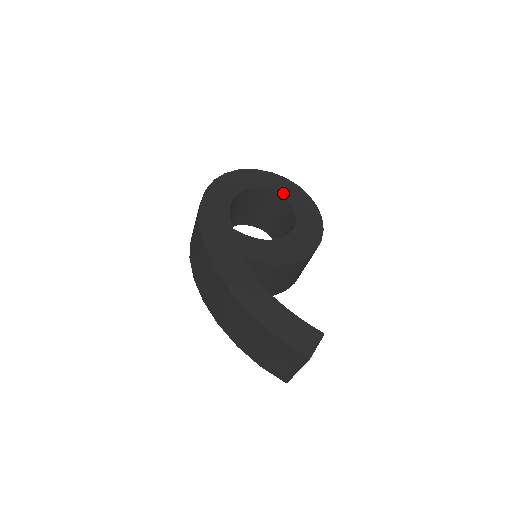
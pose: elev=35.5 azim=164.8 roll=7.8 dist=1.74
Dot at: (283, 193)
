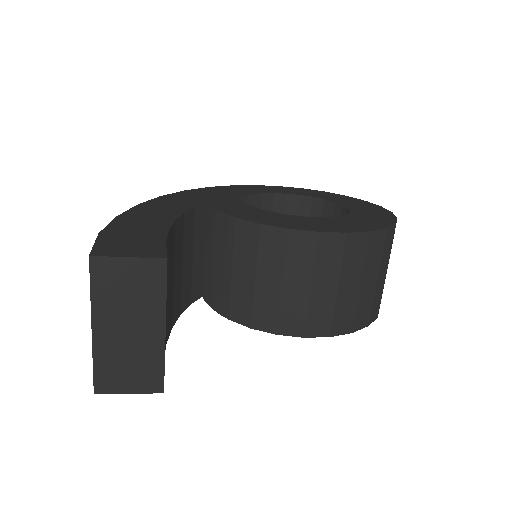
Dot at: (355, 207)
